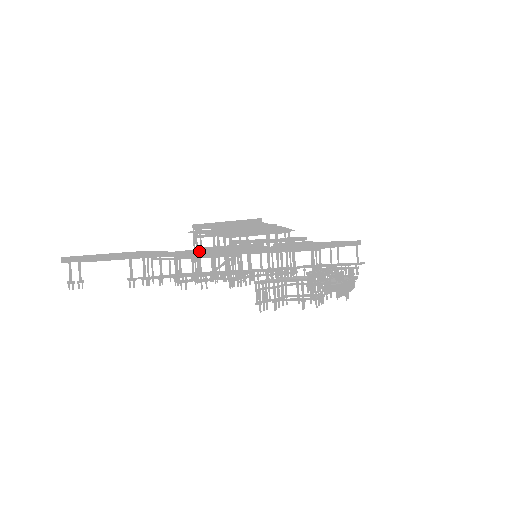
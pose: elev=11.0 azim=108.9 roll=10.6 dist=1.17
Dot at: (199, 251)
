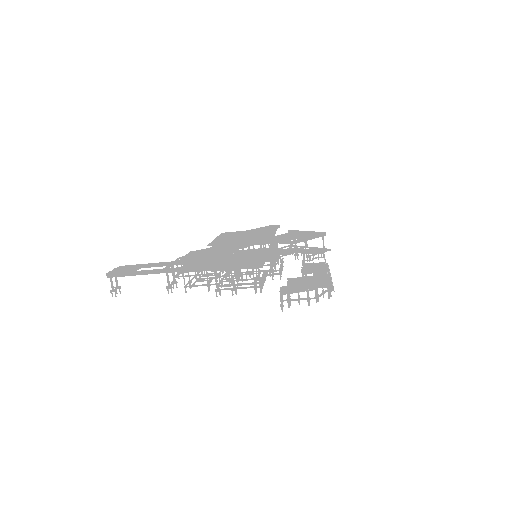
Dot at: (231, 269)
